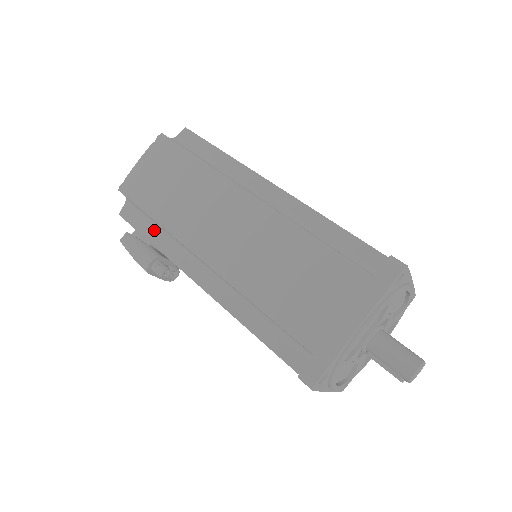
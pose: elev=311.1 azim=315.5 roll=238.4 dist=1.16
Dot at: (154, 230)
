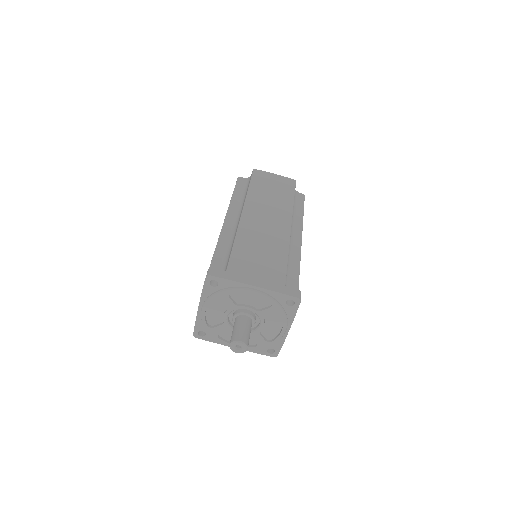
Dot at: occluded
